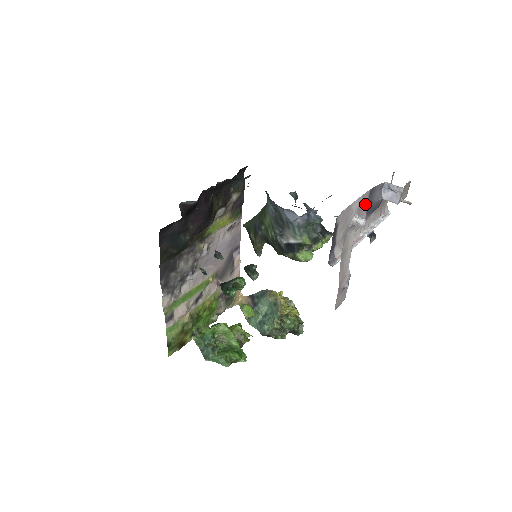
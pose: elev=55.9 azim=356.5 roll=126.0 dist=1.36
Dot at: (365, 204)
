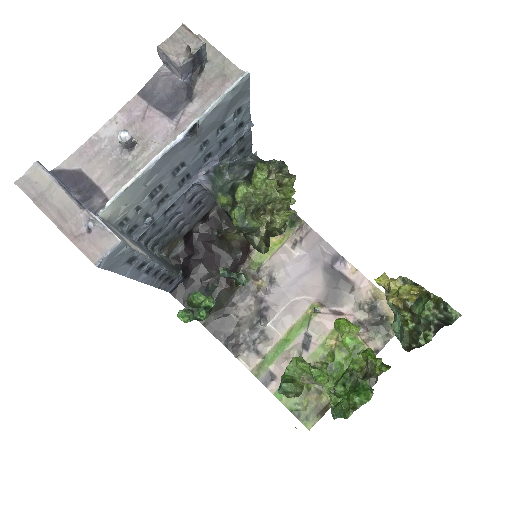
Dot at: (147, 112)
